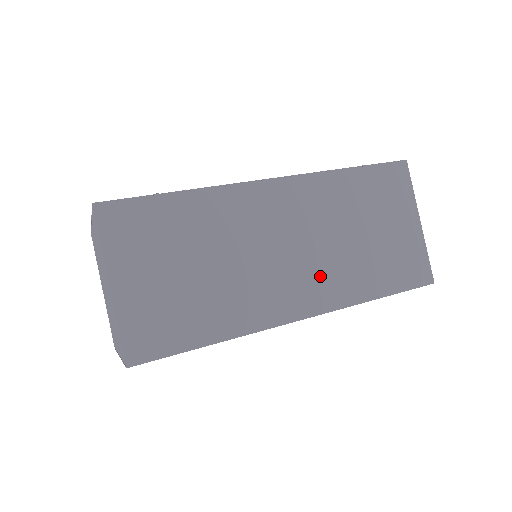
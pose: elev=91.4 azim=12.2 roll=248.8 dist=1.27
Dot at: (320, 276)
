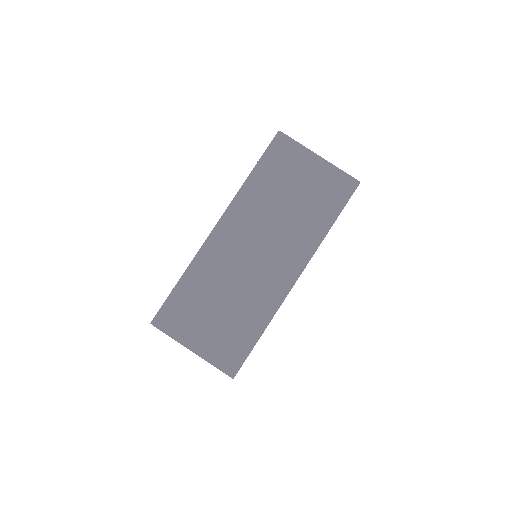
Dot at: (287, 248)
